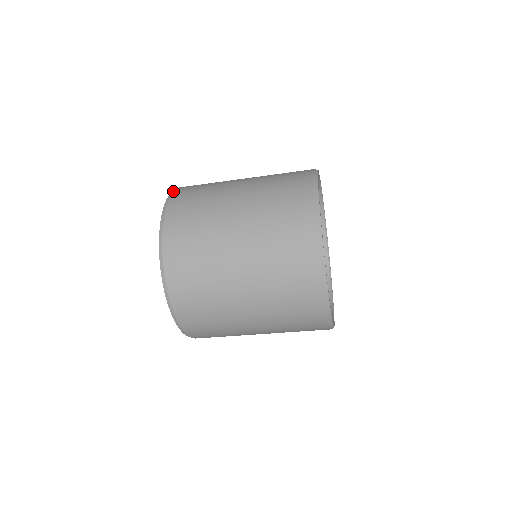
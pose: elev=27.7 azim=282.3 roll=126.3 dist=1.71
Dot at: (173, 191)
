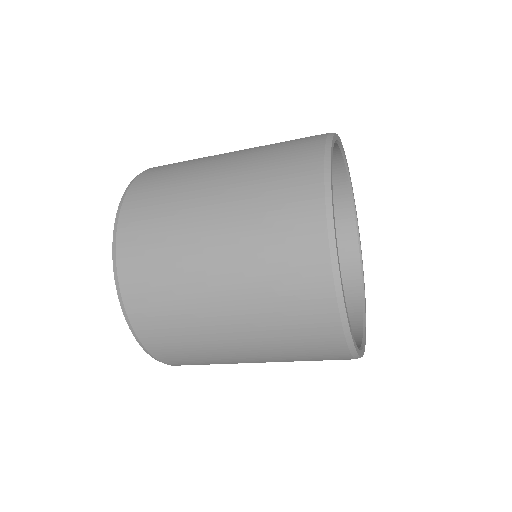
Dot at: occluded
